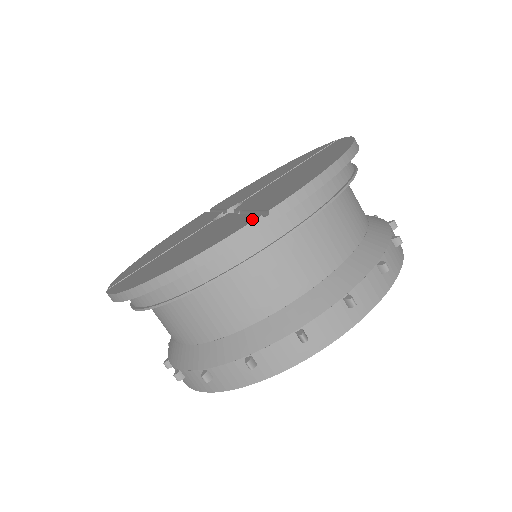
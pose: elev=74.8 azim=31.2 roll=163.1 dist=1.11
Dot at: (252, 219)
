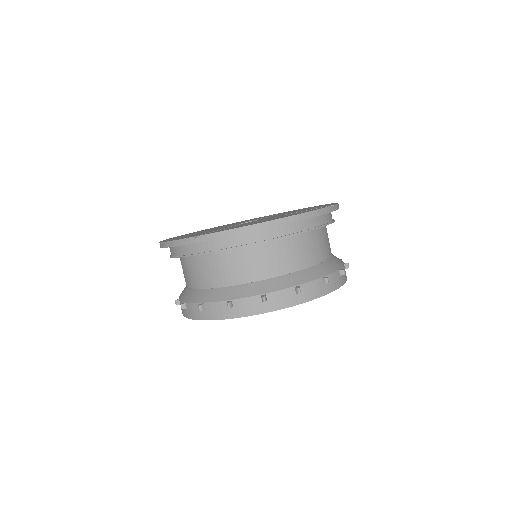
Dot at: (193, 236)
